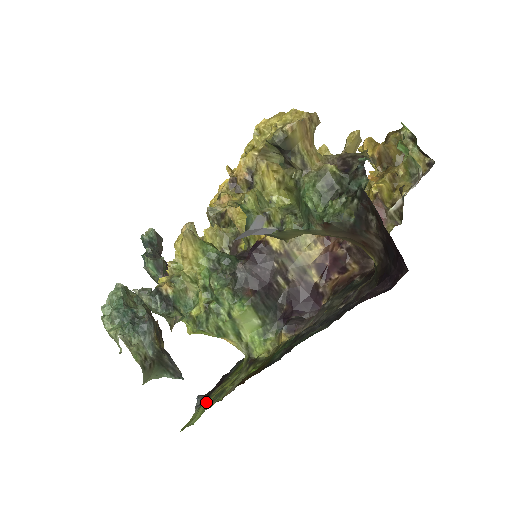
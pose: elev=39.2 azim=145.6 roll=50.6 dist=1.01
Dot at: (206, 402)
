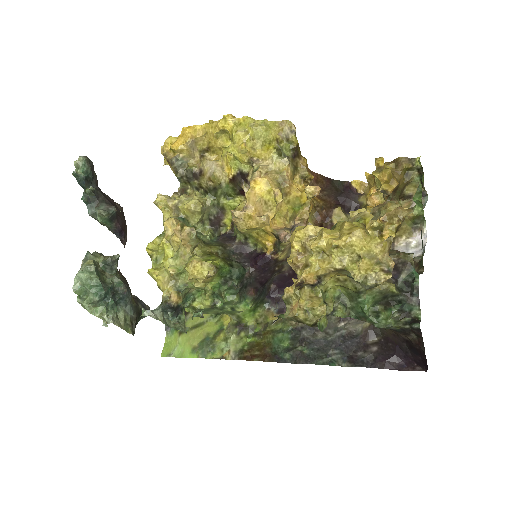
Dot at: (185, 336)
